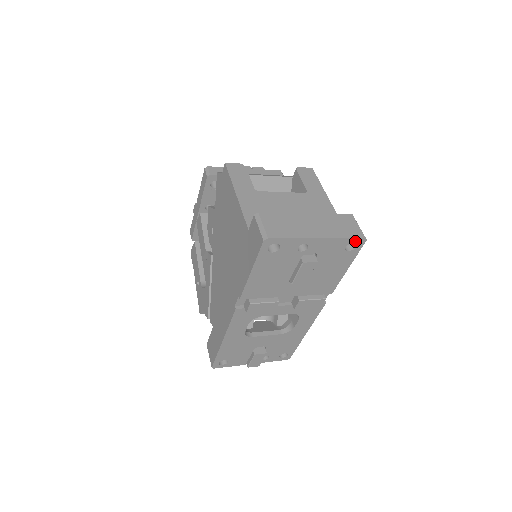
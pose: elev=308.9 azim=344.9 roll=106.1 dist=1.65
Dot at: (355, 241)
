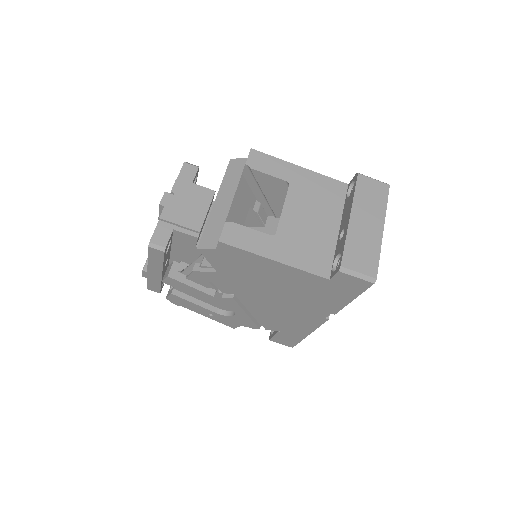
Dot at: occluded
